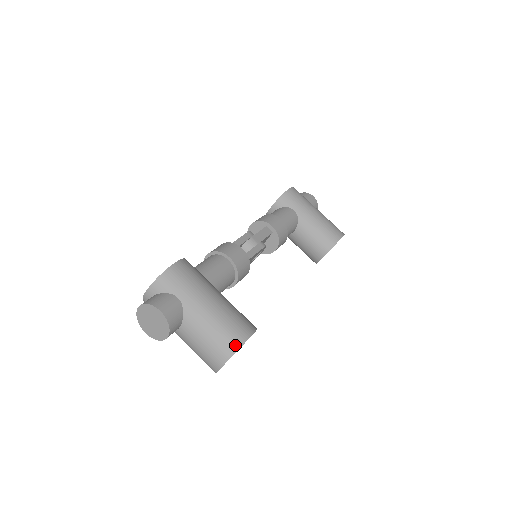
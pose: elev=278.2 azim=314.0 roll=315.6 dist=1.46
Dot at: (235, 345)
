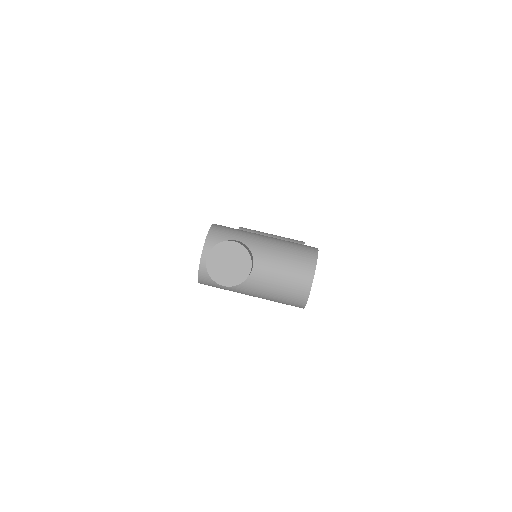
Dot at: (312, 254)
